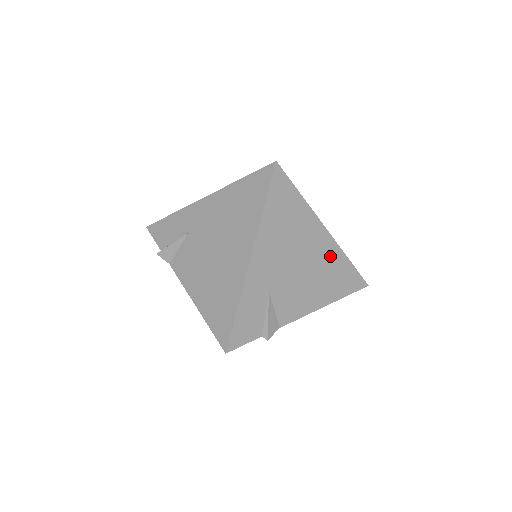
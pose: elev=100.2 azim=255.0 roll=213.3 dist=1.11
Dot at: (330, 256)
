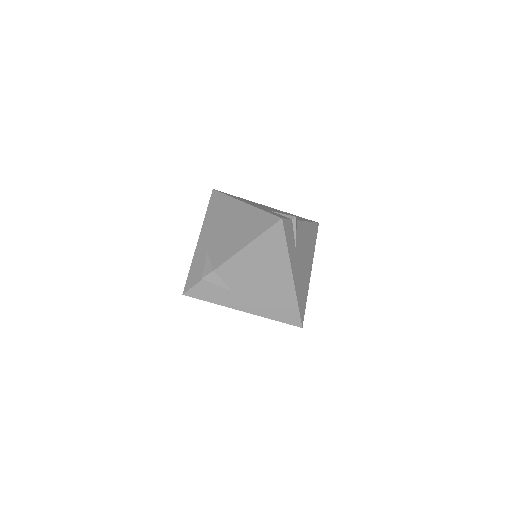
Dot at: occluded
